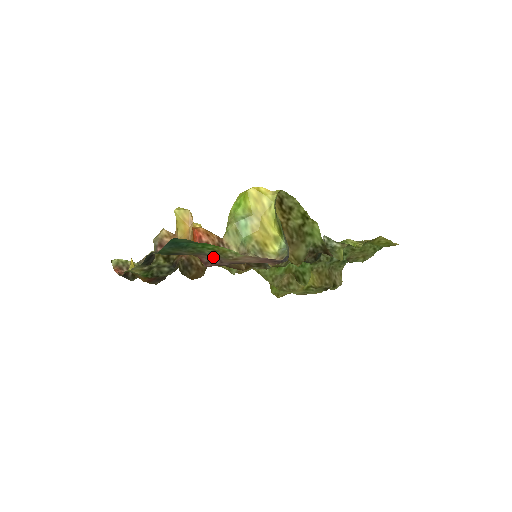
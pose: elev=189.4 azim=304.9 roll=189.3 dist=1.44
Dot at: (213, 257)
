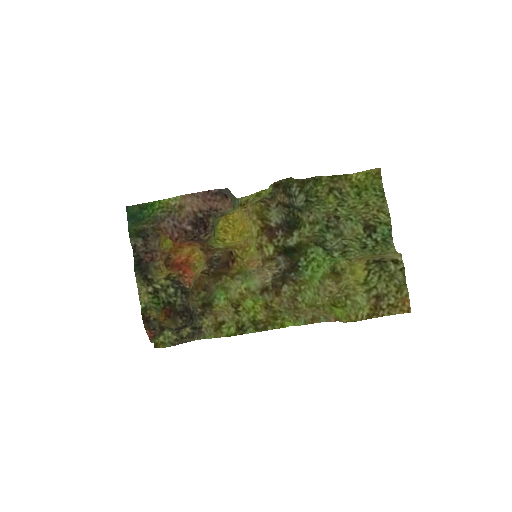
Dot at: (170, 220)
